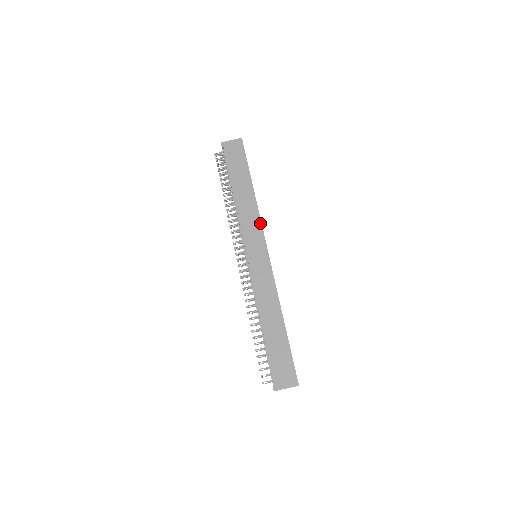
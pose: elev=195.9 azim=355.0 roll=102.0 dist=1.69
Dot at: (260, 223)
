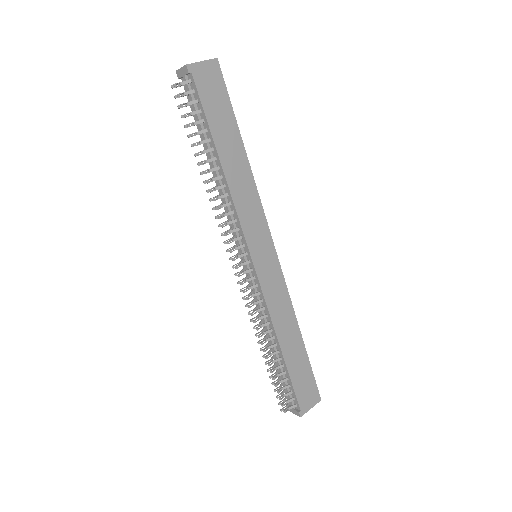
Dot at: (262, 209)
